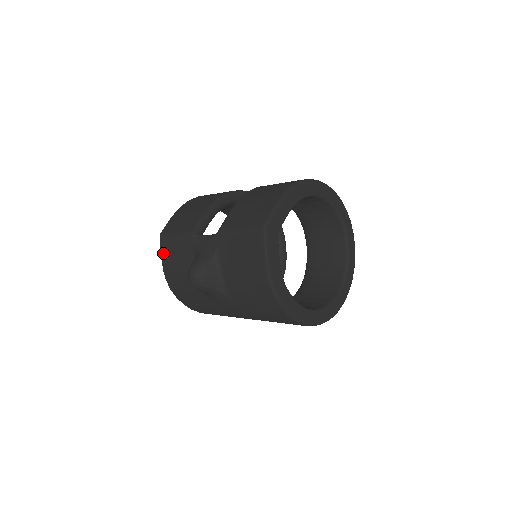
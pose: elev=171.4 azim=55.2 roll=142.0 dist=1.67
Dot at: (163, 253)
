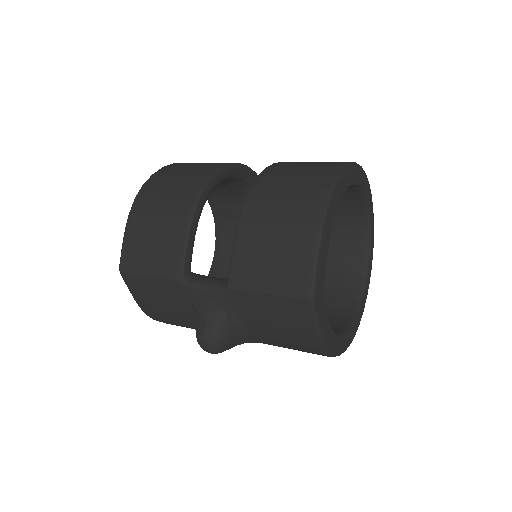
Dot at: (133, 292)
